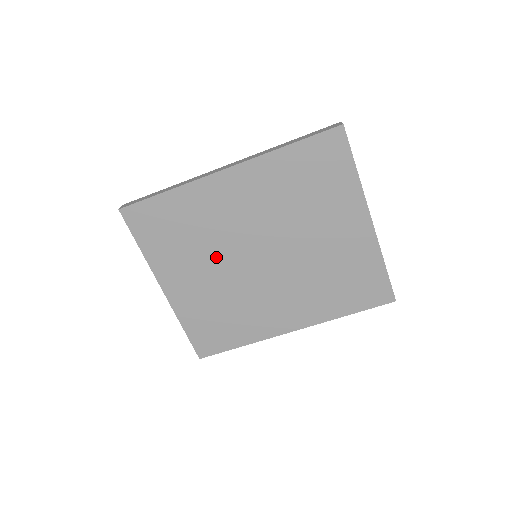
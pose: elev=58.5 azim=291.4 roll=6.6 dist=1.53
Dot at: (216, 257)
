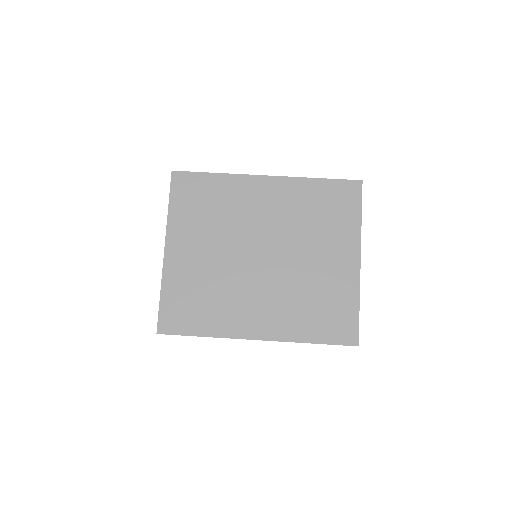
Dot at: (225, 240)
